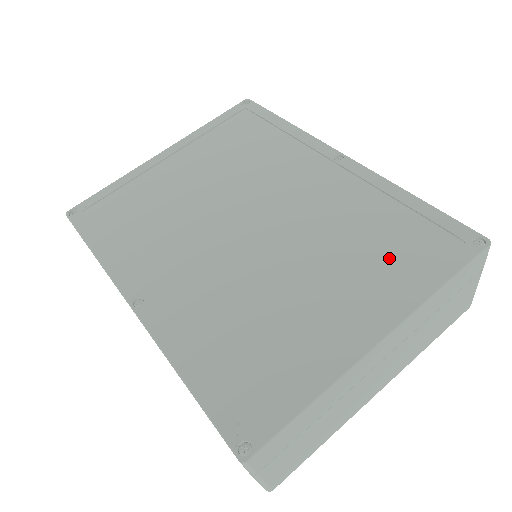
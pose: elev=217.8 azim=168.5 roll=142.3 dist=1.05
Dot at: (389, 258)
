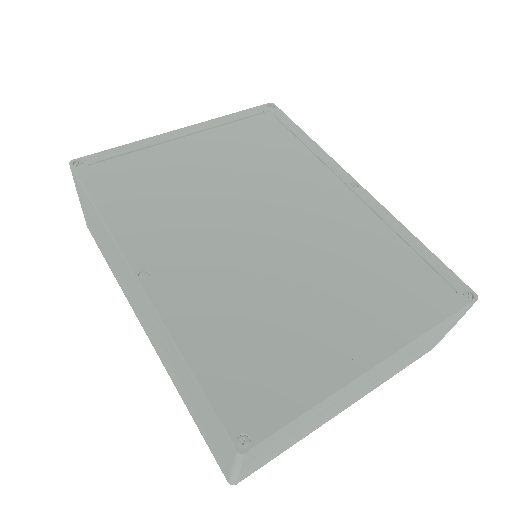
Dot at: (391, 290)
